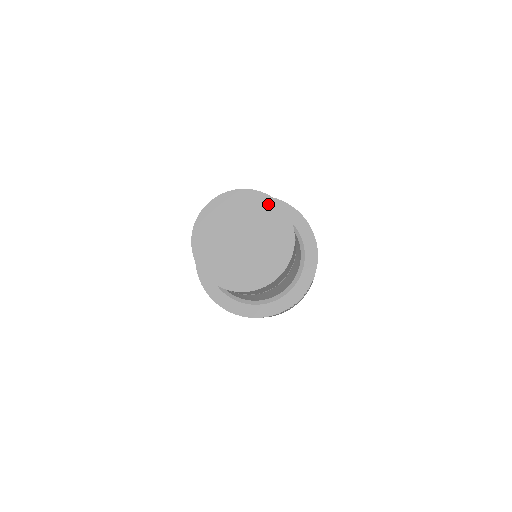
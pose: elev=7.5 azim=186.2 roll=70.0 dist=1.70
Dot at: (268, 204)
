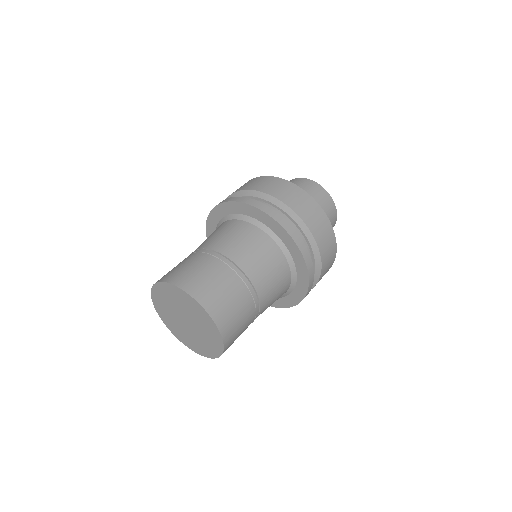
Dot at: (197, 307)
